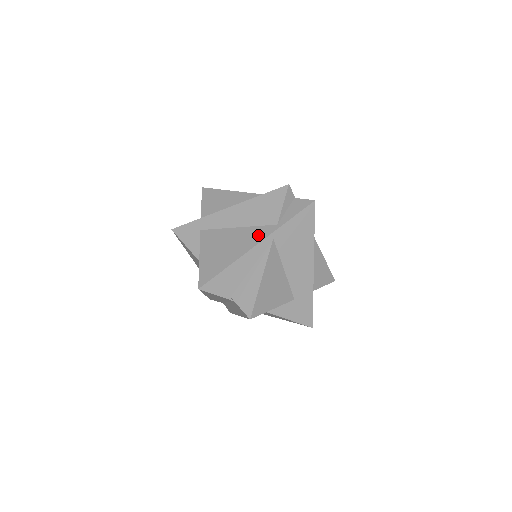
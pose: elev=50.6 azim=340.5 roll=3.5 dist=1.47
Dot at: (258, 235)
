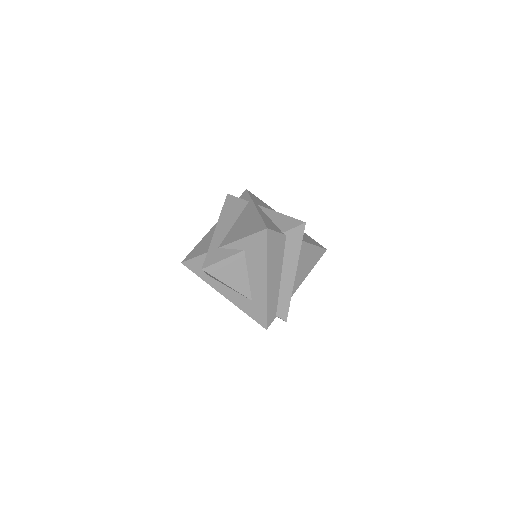
Dot at: (249, 209)
